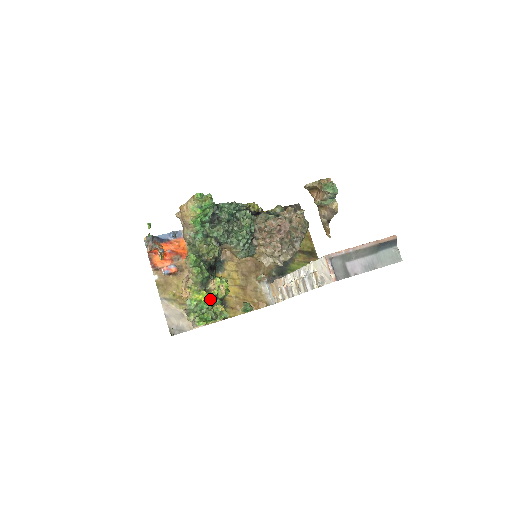
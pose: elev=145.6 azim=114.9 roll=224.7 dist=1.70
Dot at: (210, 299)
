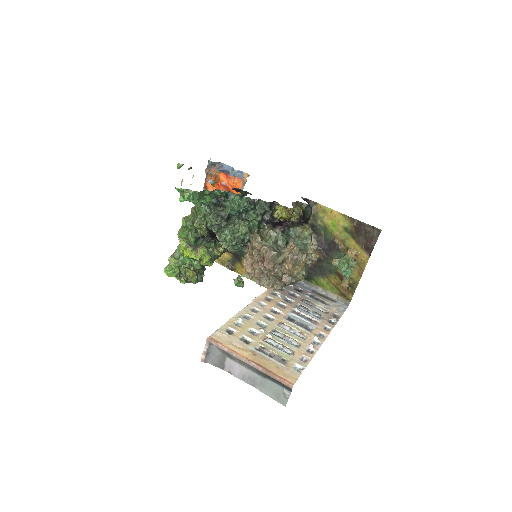
Dot at: (193, 259)
